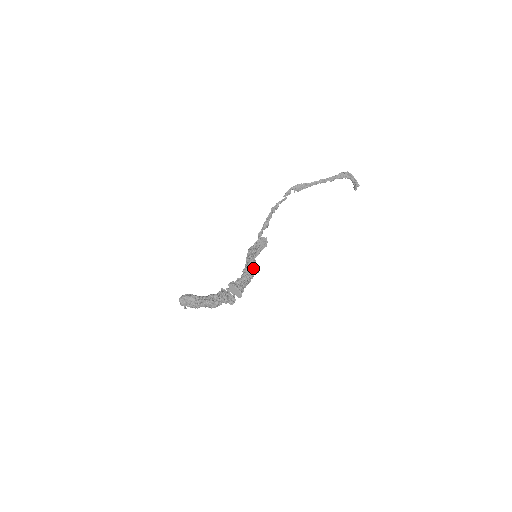
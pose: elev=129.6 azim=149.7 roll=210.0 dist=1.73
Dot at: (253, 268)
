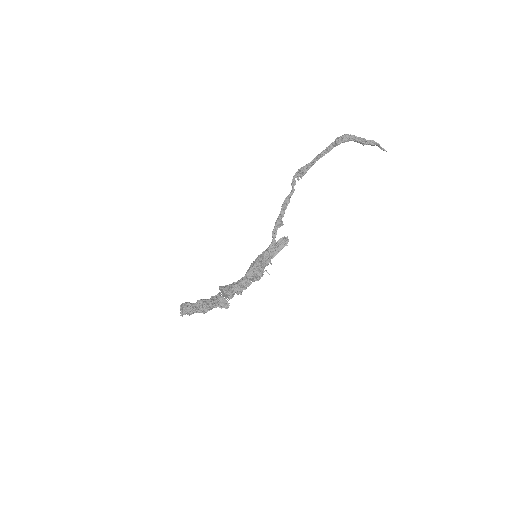
Dot at: (256, 269)
